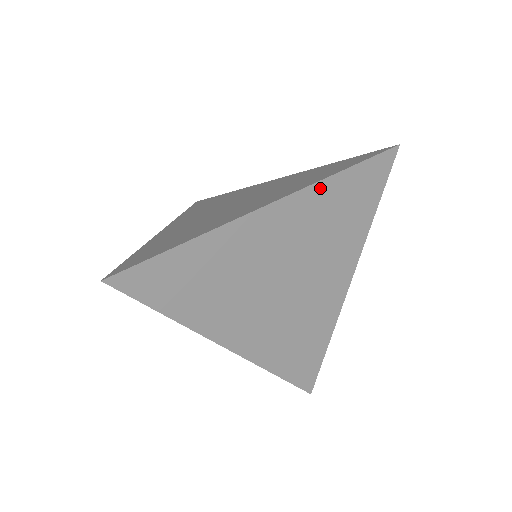
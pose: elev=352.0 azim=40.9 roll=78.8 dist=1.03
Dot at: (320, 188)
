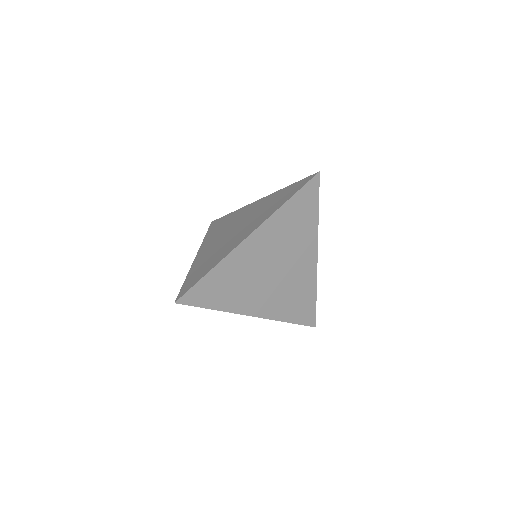
Dot at: (278, 214)
